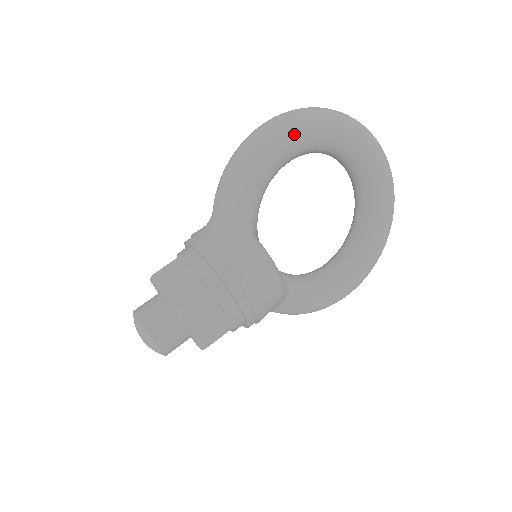
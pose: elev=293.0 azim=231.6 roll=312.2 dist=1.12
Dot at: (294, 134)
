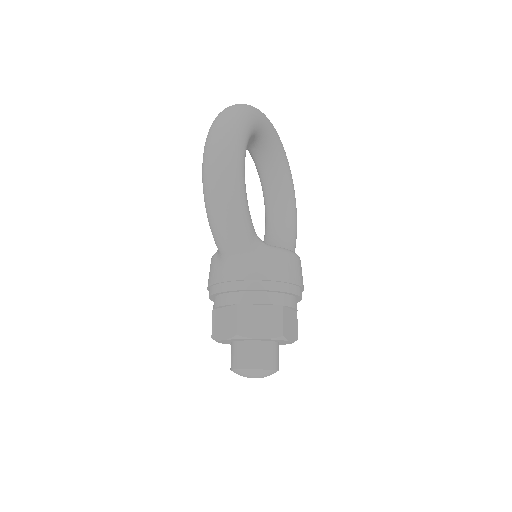
Dot at: (240, 153)
